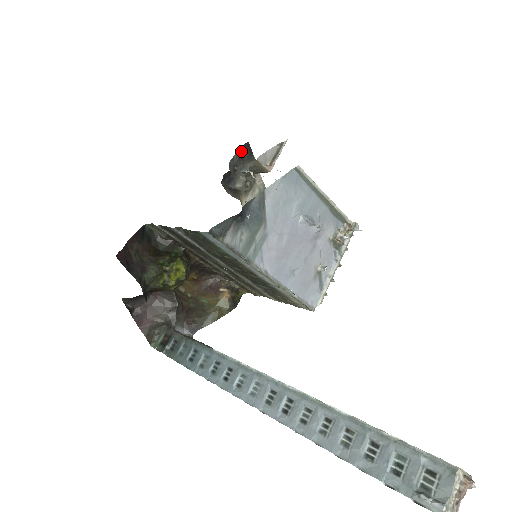
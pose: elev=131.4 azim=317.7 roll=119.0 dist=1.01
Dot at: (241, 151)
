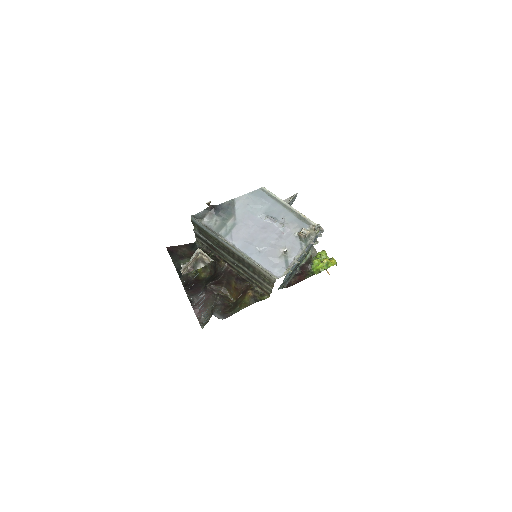
Dot at: occluded
